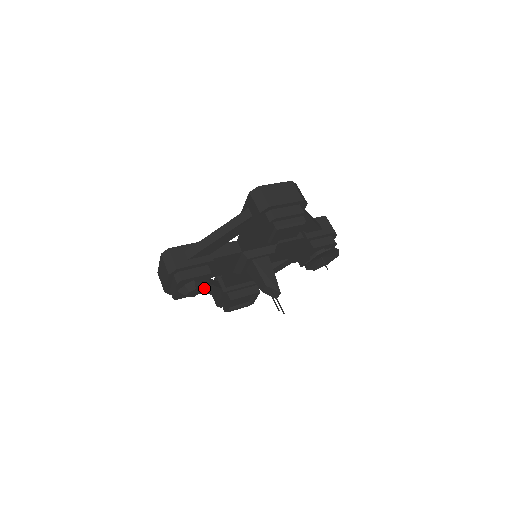
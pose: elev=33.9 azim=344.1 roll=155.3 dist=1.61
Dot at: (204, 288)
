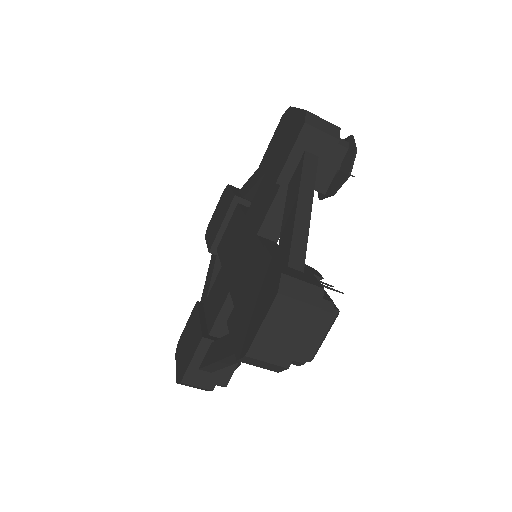
Dot at: occluded
